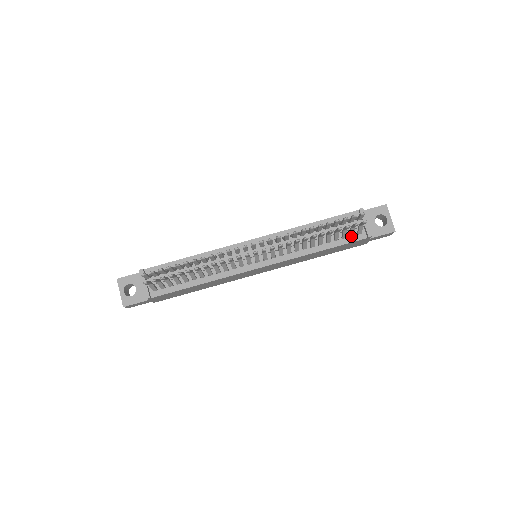
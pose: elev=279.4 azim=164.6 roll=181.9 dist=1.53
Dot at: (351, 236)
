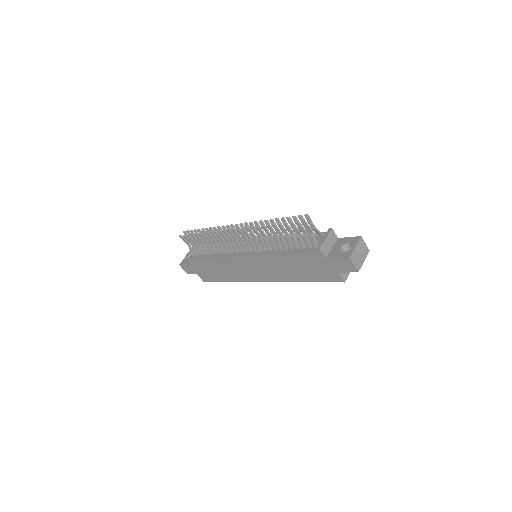
Dot at: (309, 248)
